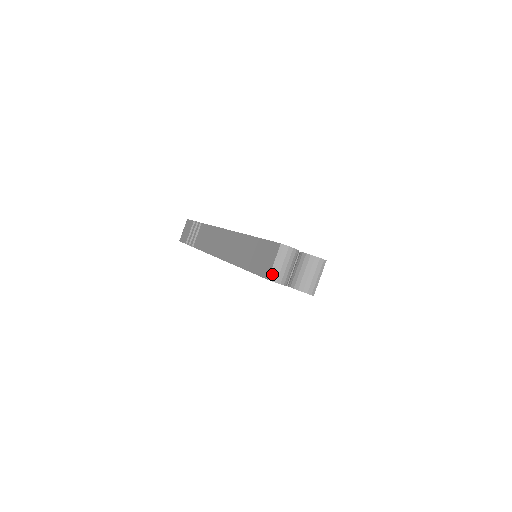
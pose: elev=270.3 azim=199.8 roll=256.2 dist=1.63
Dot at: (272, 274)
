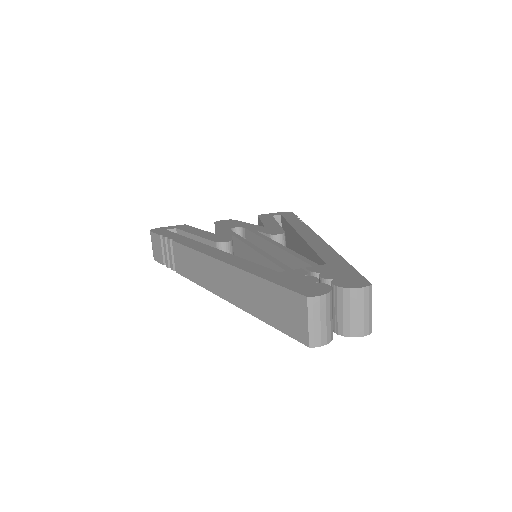
Dot at: (312, 339)
